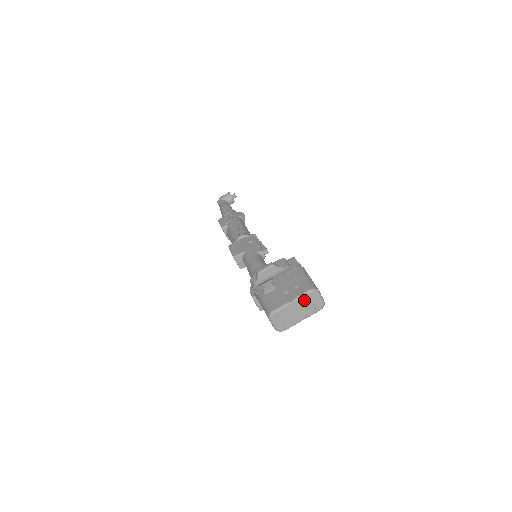
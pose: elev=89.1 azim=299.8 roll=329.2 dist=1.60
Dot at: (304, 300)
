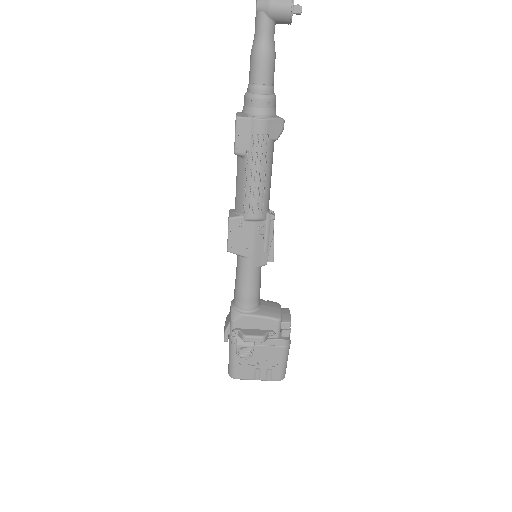
Dot at: occluded
